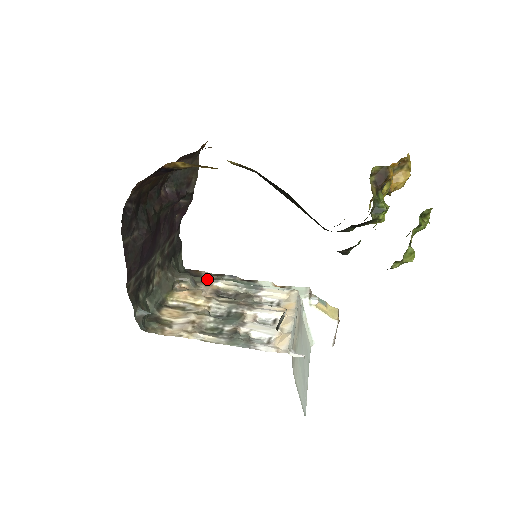
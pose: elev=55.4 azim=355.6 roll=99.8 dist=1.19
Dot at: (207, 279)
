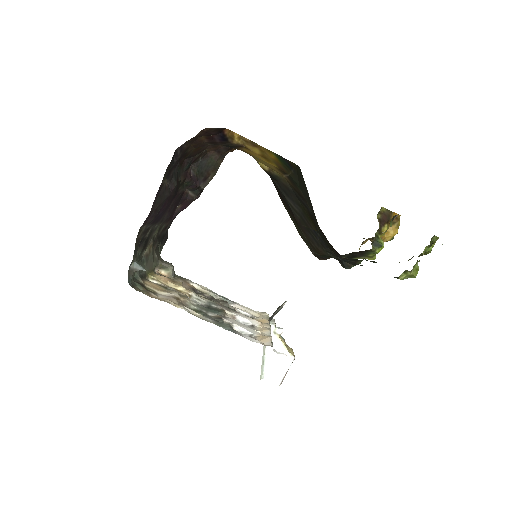
Dot at: (184, 278)
